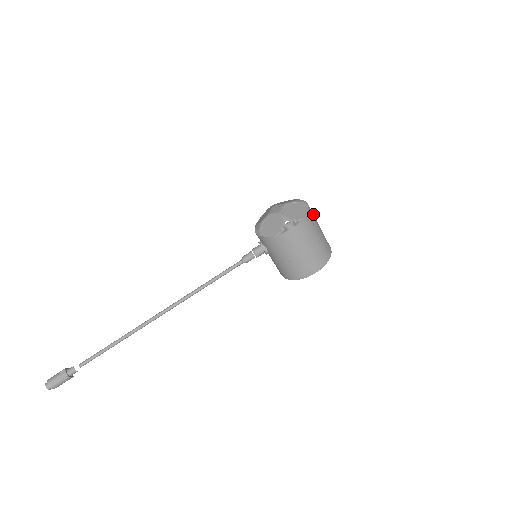
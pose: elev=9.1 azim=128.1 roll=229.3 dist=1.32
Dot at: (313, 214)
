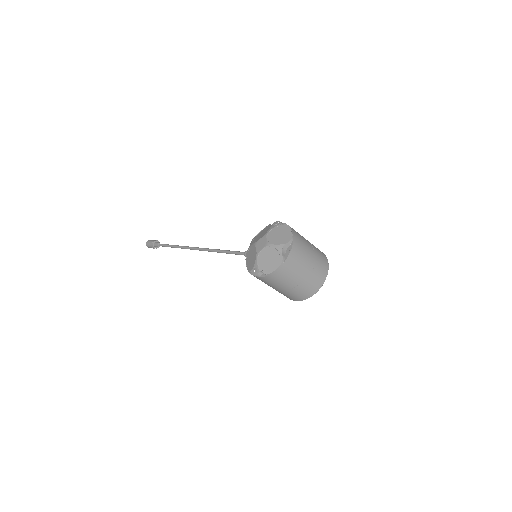
Dot at: (295, 263)
